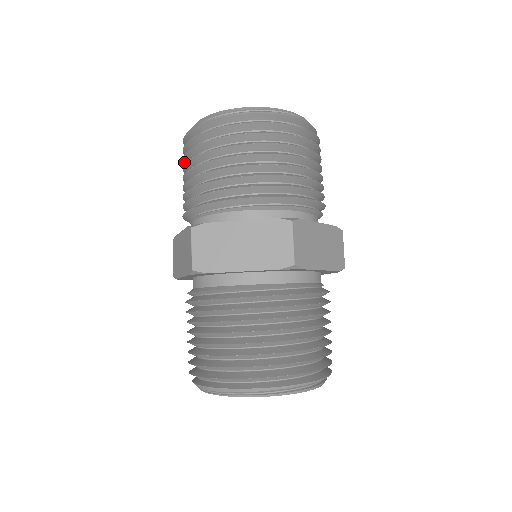
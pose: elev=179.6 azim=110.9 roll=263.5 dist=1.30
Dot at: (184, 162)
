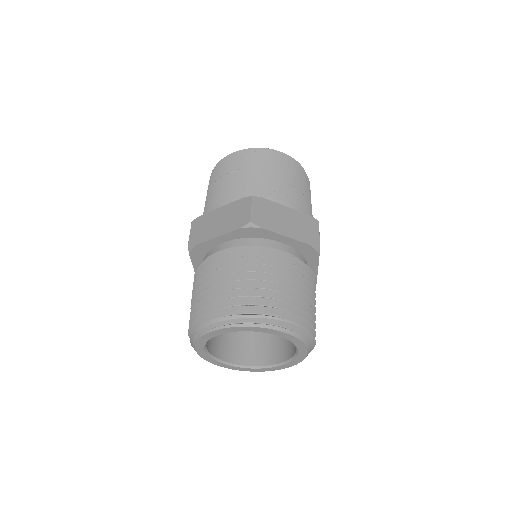
Dot at: occluded
